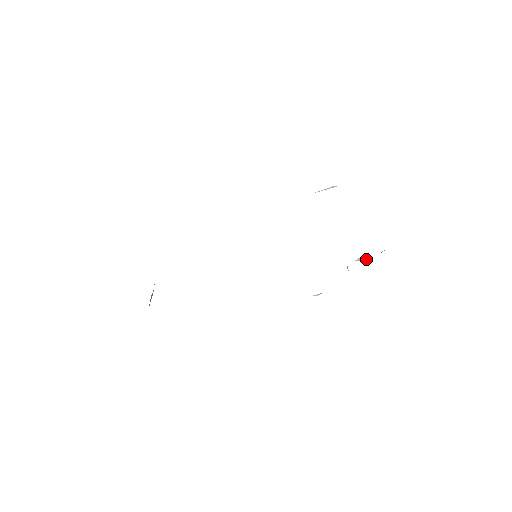
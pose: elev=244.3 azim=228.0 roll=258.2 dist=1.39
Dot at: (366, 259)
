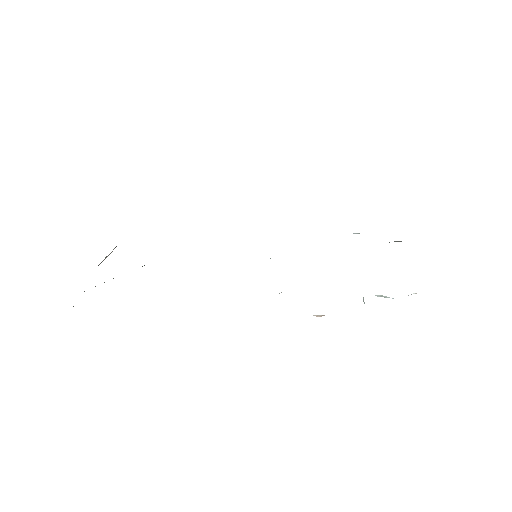
Dot at: occluded
